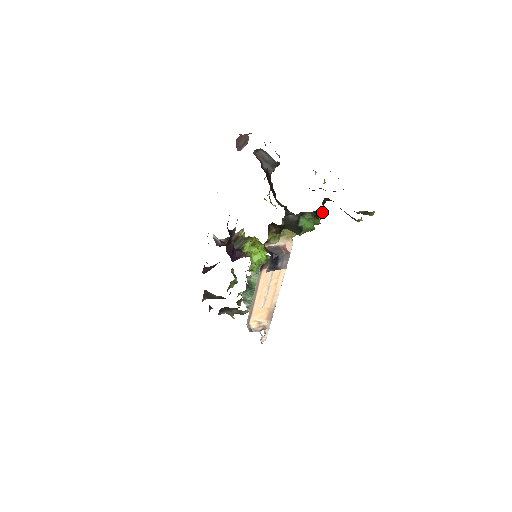
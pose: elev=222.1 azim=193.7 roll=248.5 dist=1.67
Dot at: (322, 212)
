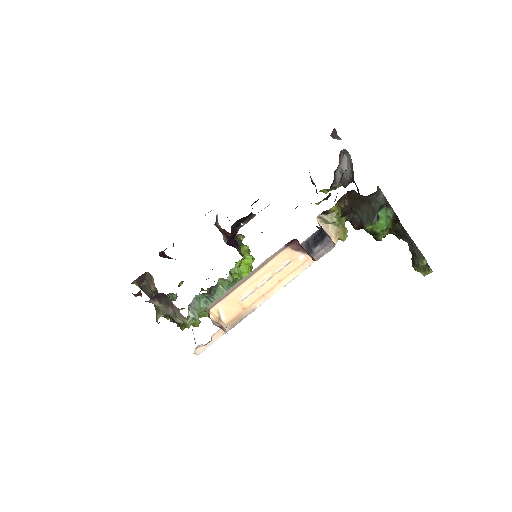
Dot at: (391, 230)
